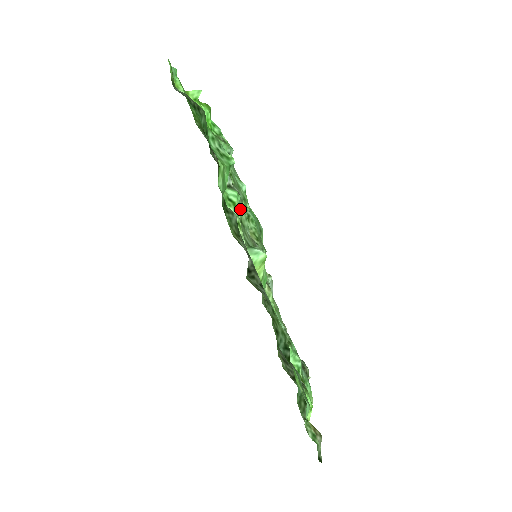
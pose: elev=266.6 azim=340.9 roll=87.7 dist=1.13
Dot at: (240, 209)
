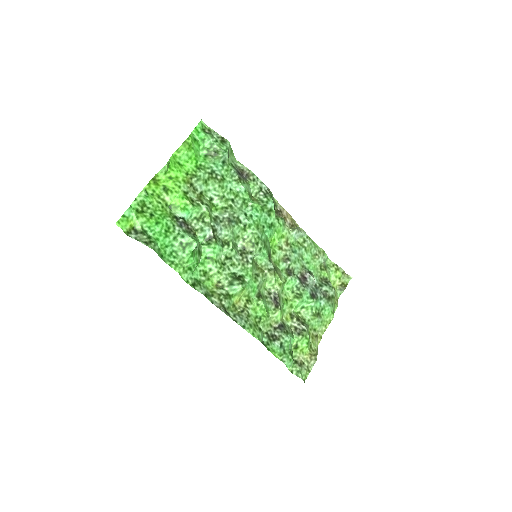
Dot at: (227, 242)
